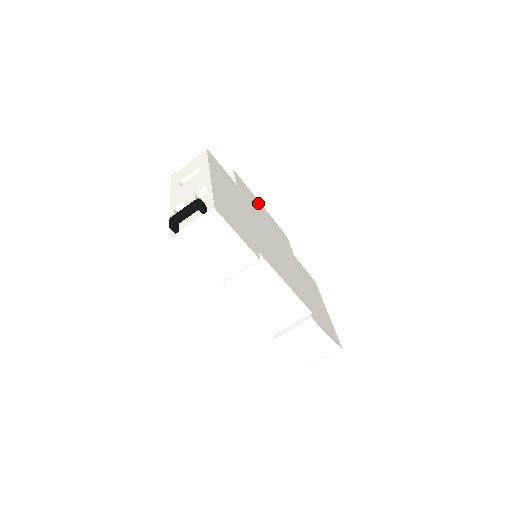
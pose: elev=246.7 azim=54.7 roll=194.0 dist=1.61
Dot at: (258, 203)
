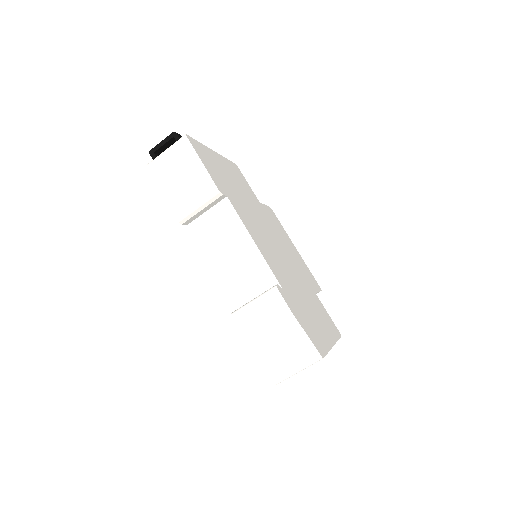
Dot at: (289, 240)
